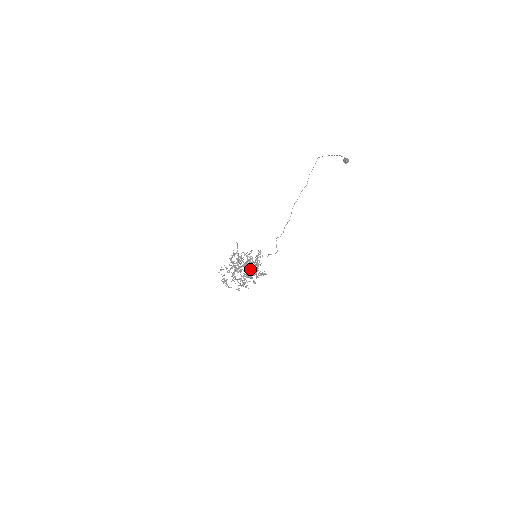
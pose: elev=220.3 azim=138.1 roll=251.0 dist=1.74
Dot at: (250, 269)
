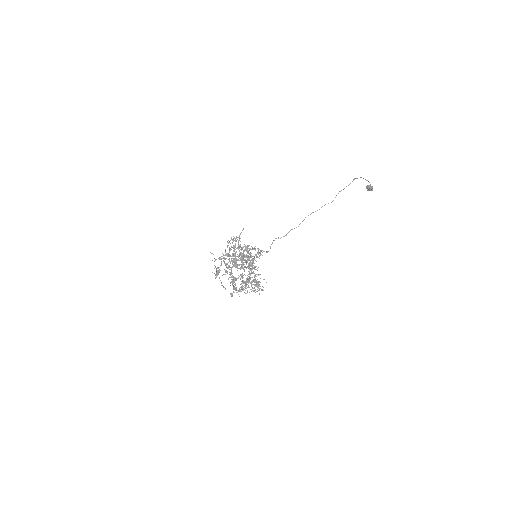
Dot at: occluded
